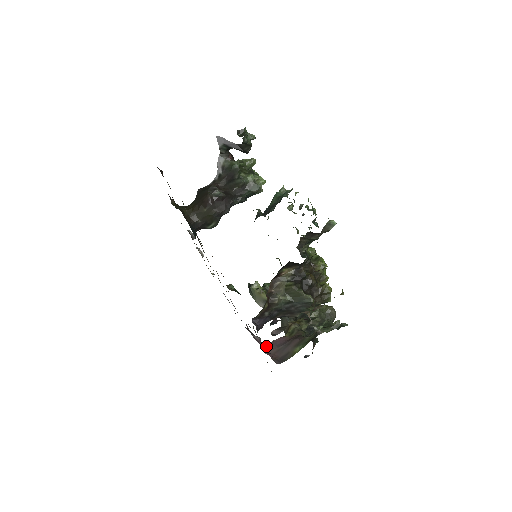
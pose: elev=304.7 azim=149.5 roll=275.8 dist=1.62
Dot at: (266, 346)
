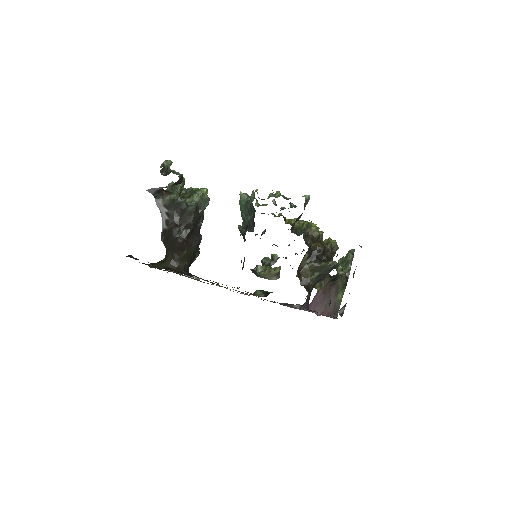
Dot at: (313, 309)
